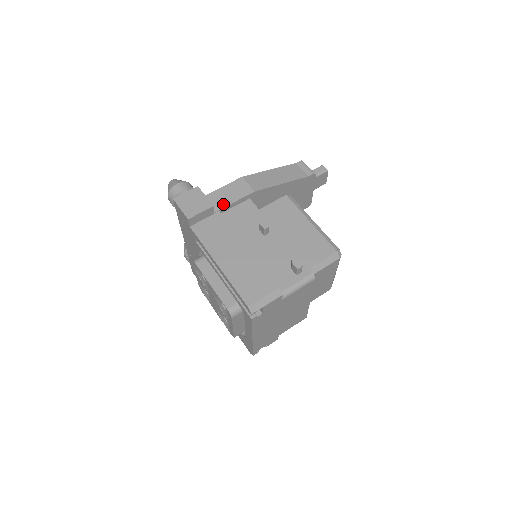
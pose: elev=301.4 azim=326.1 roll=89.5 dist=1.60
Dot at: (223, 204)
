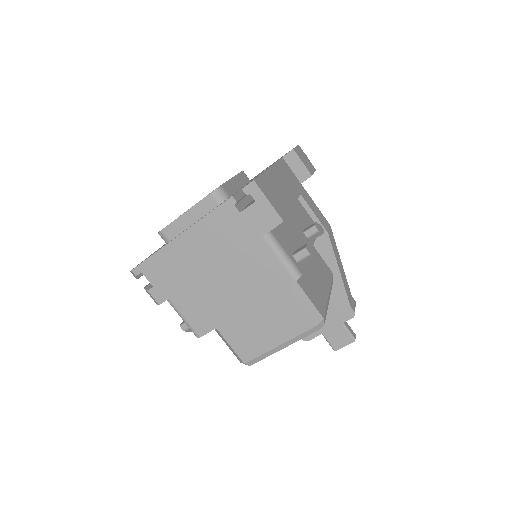
Dot at: (306, 199)
